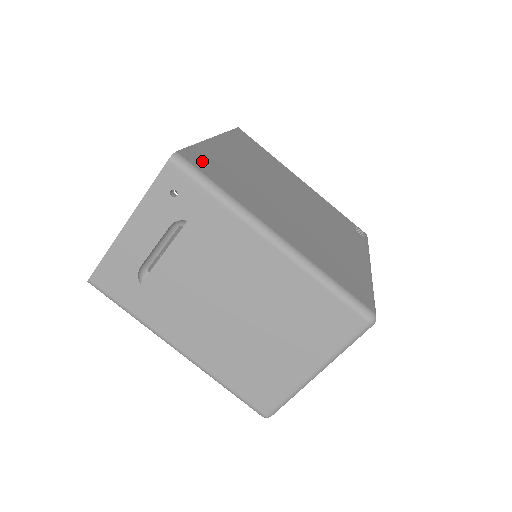
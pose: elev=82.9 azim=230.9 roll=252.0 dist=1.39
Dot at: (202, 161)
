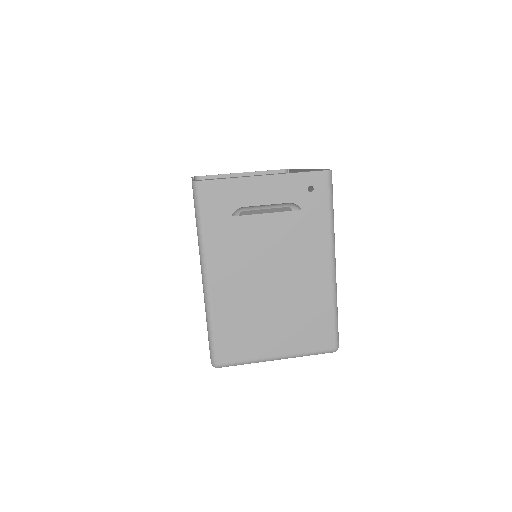
Dot at: occluded
